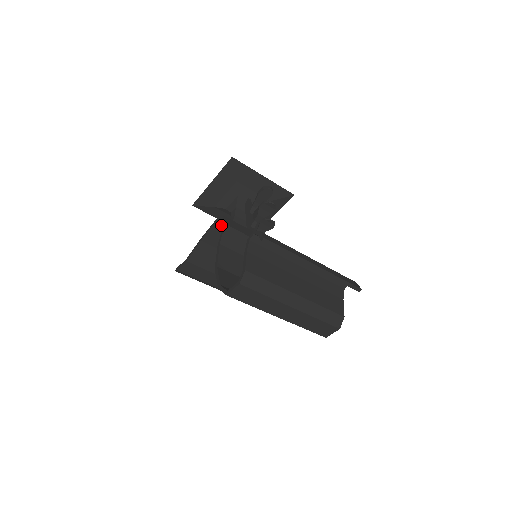
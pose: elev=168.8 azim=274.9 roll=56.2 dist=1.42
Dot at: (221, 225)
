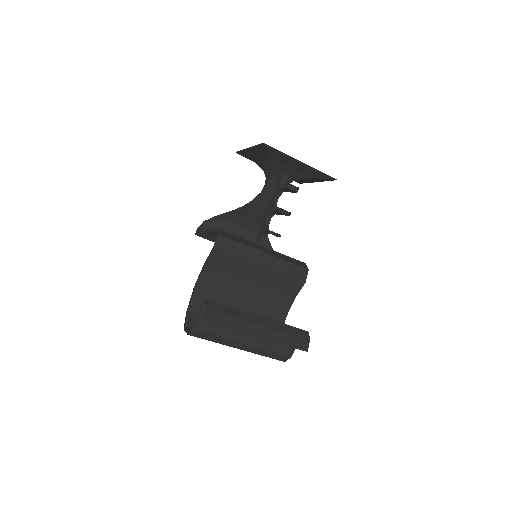
Dot at: occluded
